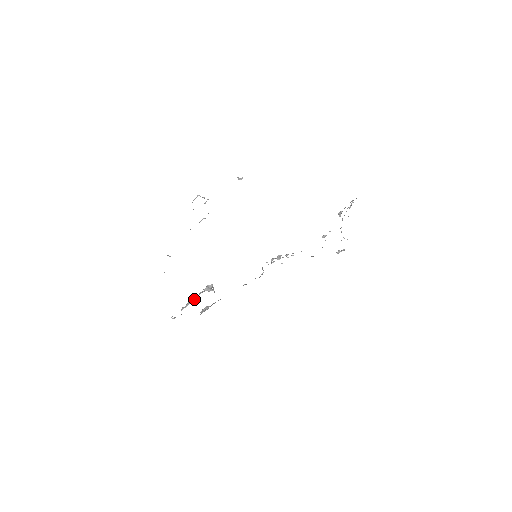
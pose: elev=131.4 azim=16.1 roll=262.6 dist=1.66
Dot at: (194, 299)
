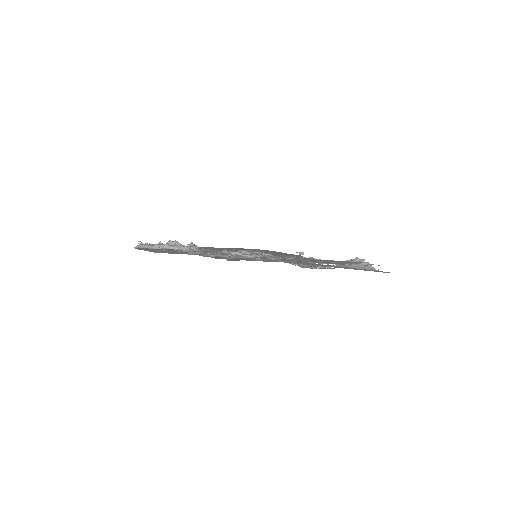
Dot at: occluded
